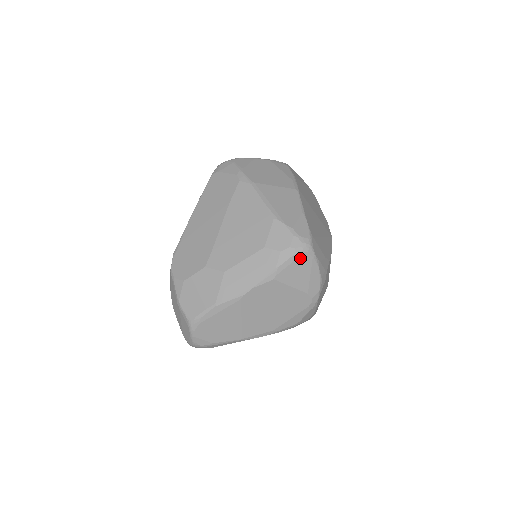
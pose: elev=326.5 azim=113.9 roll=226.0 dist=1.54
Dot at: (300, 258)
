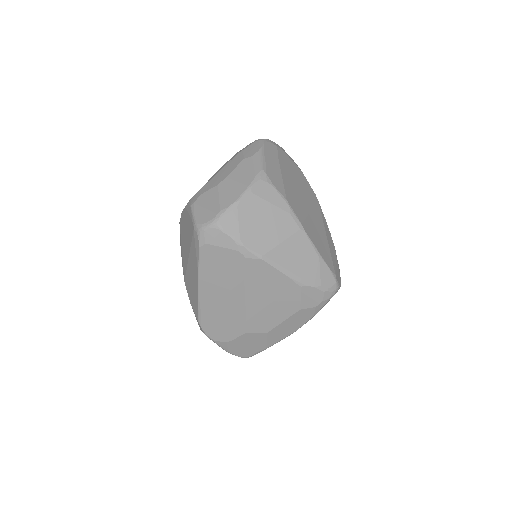
Dot at: occluded
